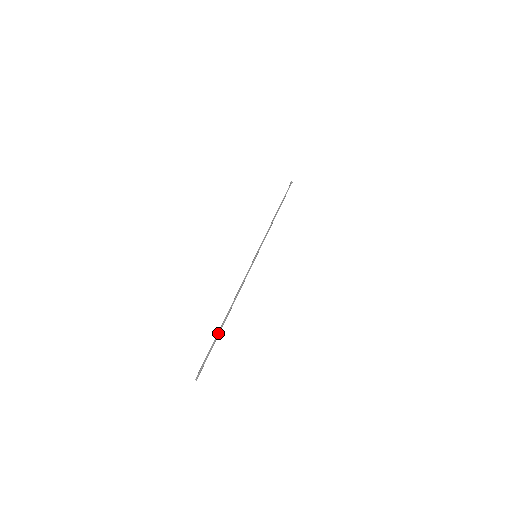
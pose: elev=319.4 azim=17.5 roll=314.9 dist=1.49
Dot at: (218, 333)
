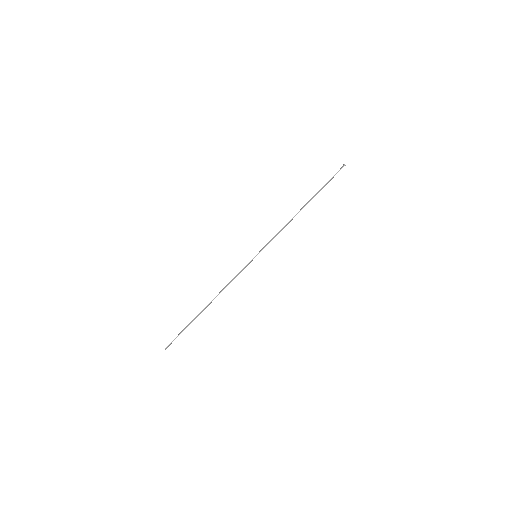
Dot at: occluded
